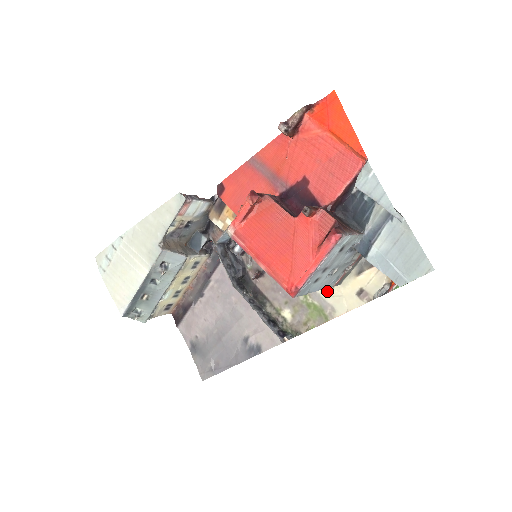
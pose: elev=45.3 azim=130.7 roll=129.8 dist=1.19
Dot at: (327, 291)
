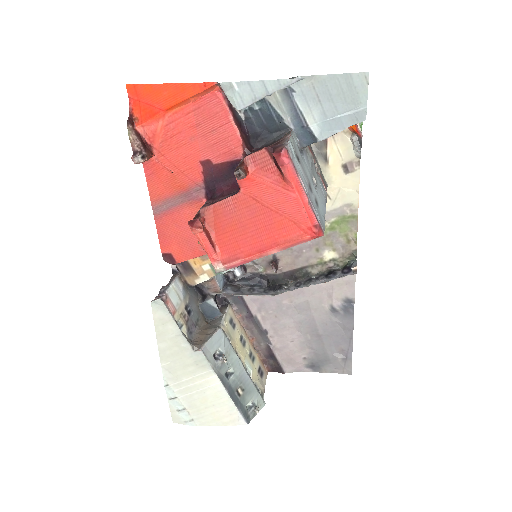
Dot at: (327, 202)
